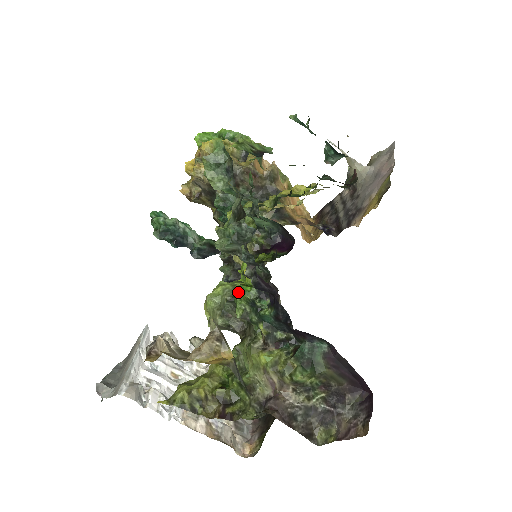
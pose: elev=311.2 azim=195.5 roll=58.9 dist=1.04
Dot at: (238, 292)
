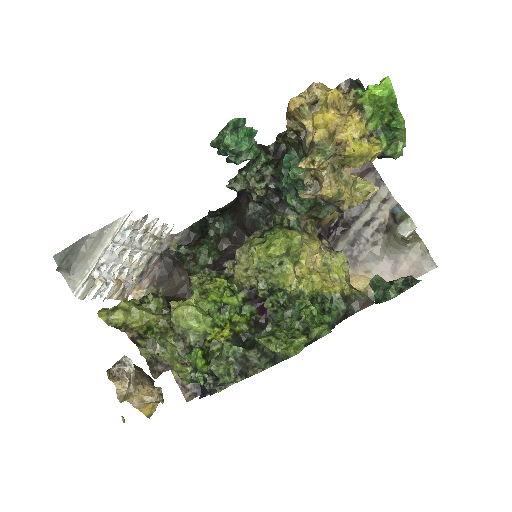
Dot at: (197, 366)
